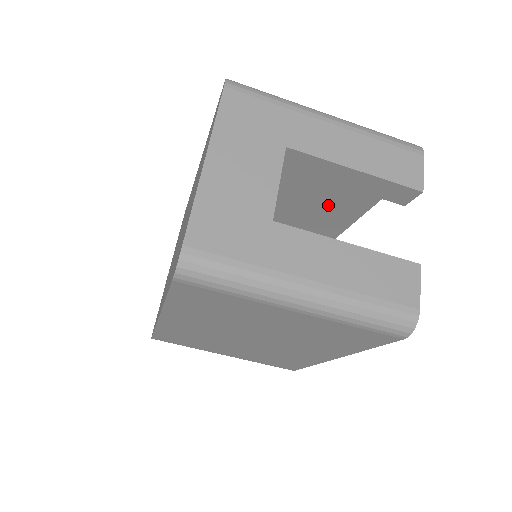
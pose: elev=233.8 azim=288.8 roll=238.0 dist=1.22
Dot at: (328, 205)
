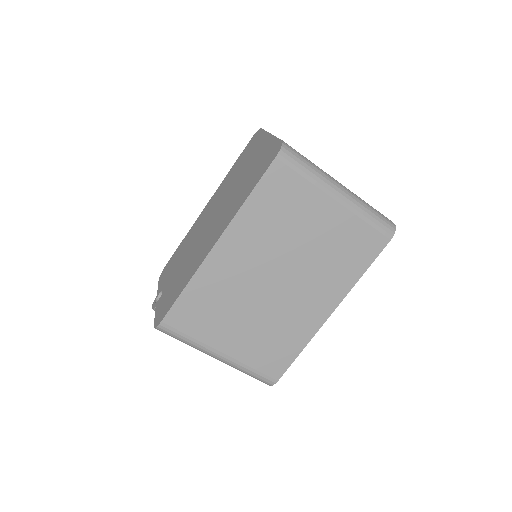
Dot at: occluded
